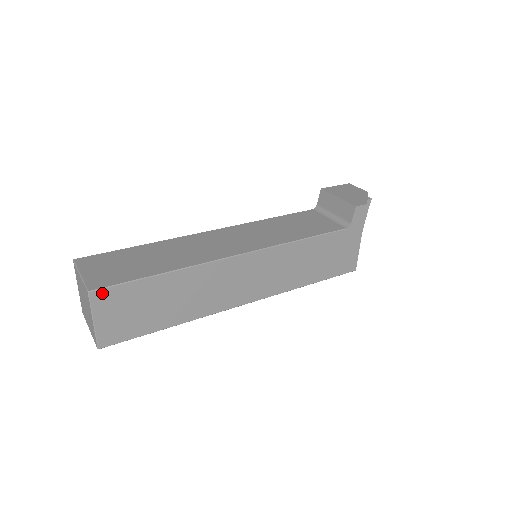
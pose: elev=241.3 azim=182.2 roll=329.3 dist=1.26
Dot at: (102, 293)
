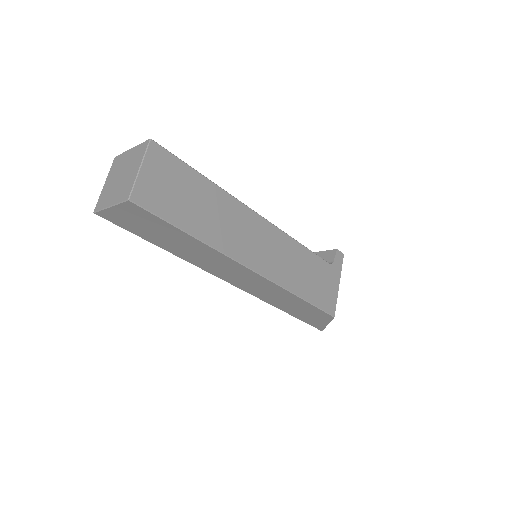
Dot at: (159, 149)
